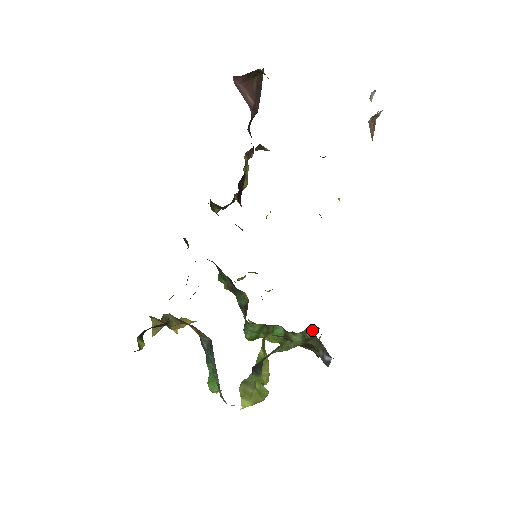
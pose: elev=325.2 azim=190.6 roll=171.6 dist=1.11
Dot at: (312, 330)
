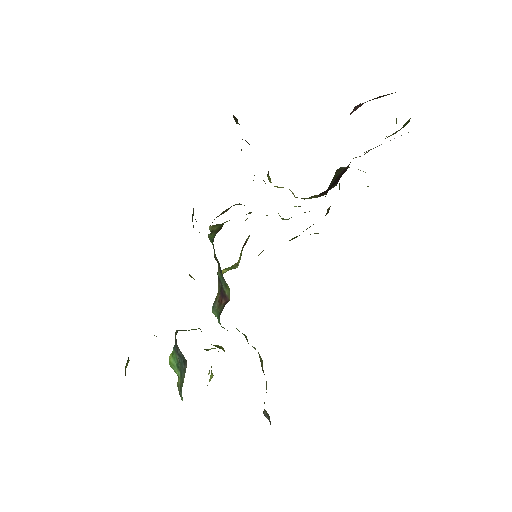
Dot at: occluded
